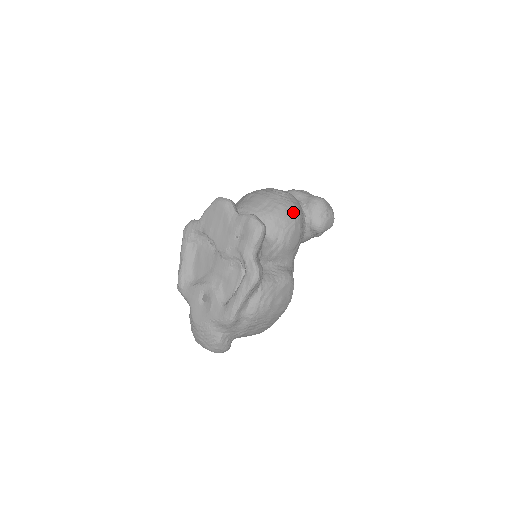
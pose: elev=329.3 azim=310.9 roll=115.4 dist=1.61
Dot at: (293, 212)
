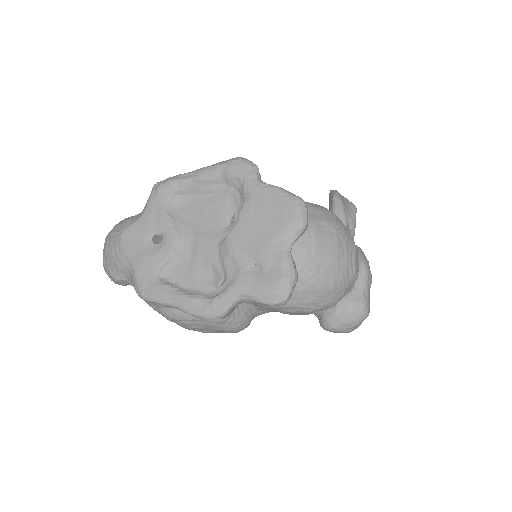
Dot at: (331, 300)
